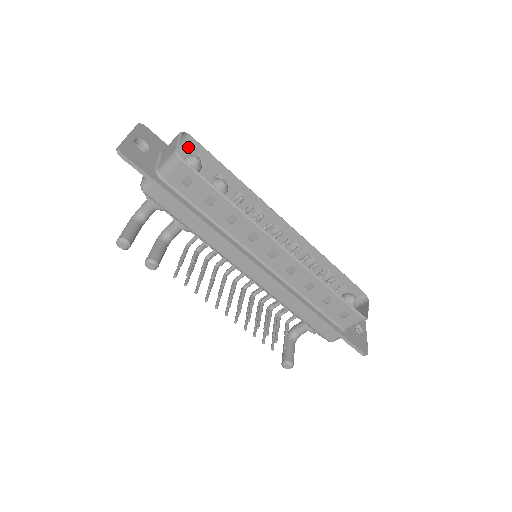
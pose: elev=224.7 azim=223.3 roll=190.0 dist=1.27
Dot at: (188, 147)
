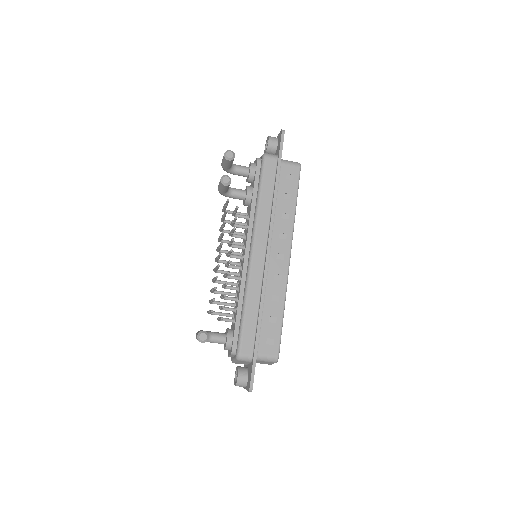
Dot at: occluded
